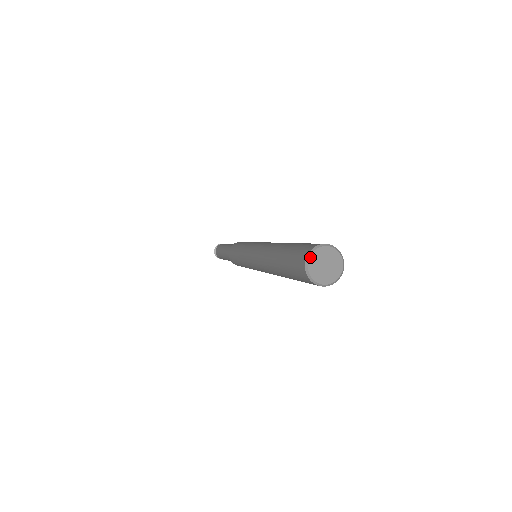
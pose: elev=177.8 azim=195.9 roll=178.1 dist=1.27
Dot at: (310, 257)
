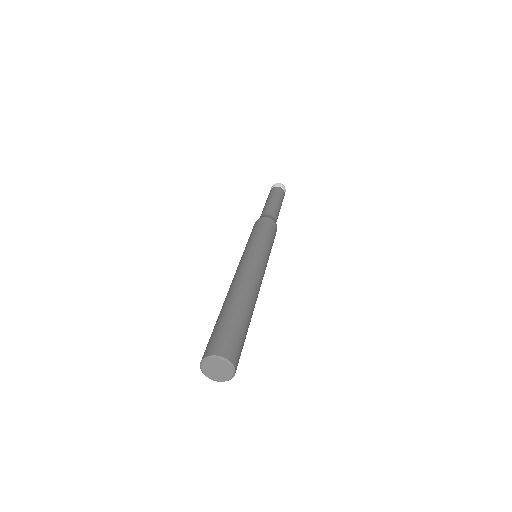
Dot at: (211, 358)
